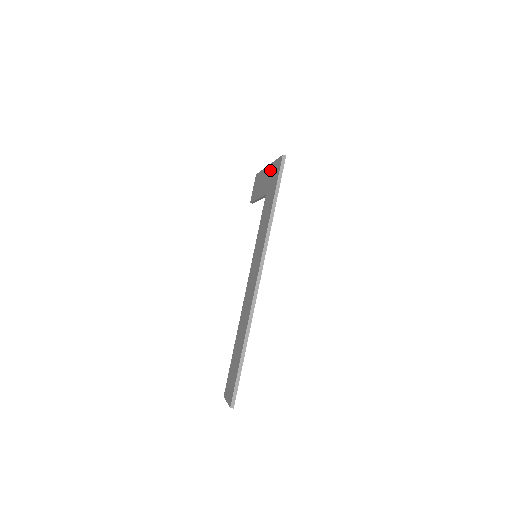
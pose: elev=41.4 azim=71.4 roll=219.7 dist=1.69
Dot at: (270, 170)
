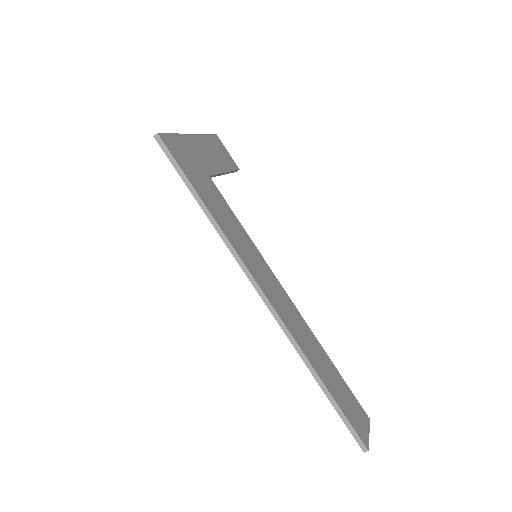
Dot at: occluded
